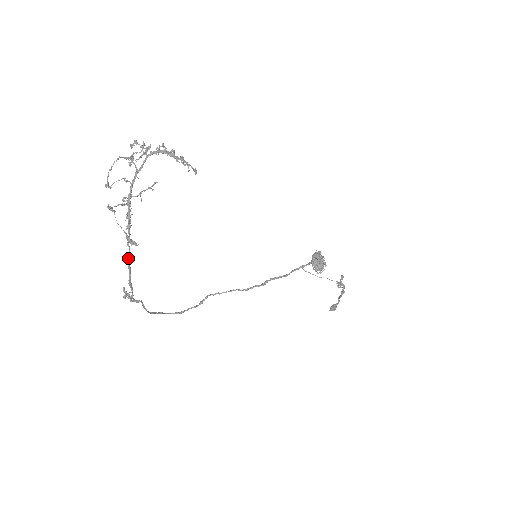
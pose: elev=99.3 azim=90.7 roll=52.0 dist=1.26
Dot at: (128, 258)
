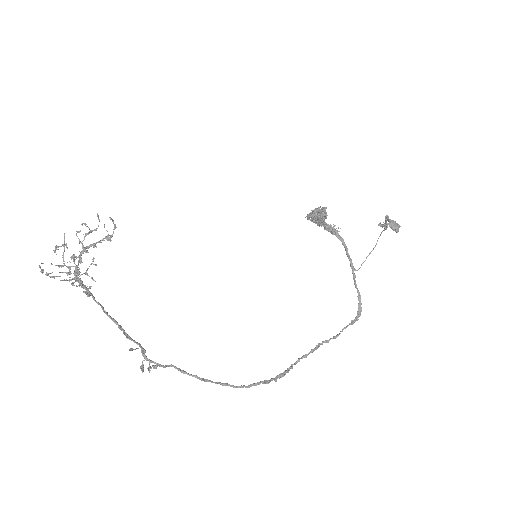
Dot at: (104, 312)
